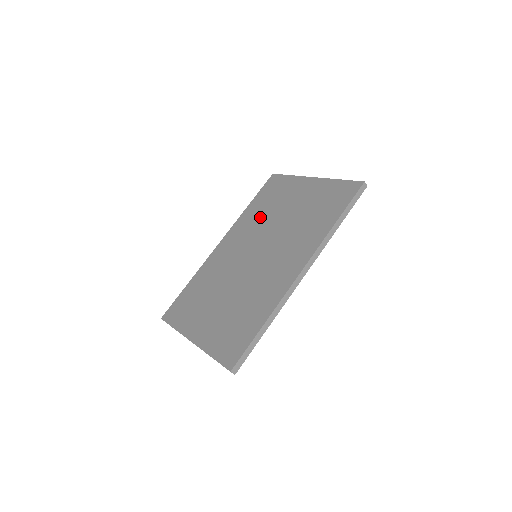
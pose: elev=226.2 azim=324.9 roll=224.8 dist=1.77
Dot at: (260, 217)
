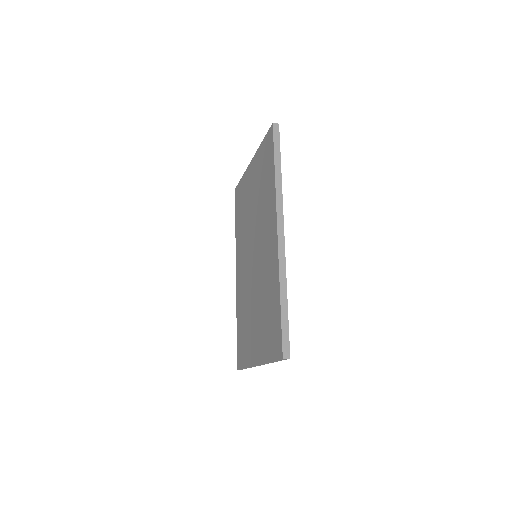
Dot at: (243, 227)
